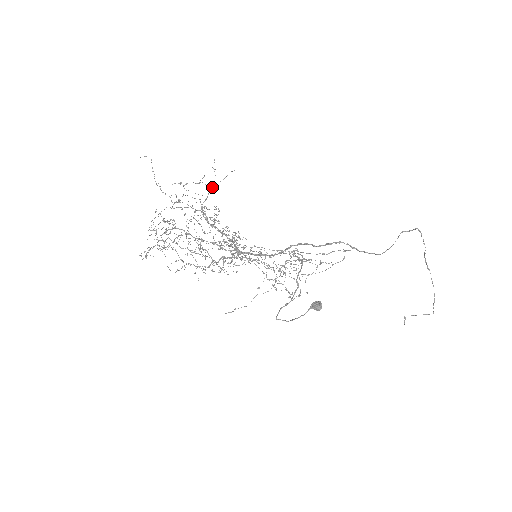
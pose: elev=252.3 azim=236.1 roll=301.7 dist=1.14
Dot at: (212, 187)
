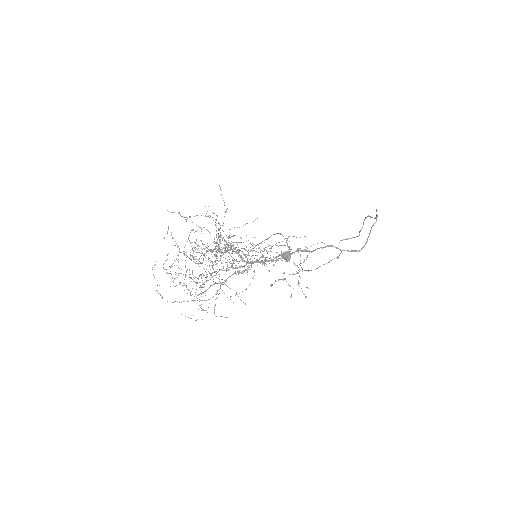
Dot at: (223, 223)
